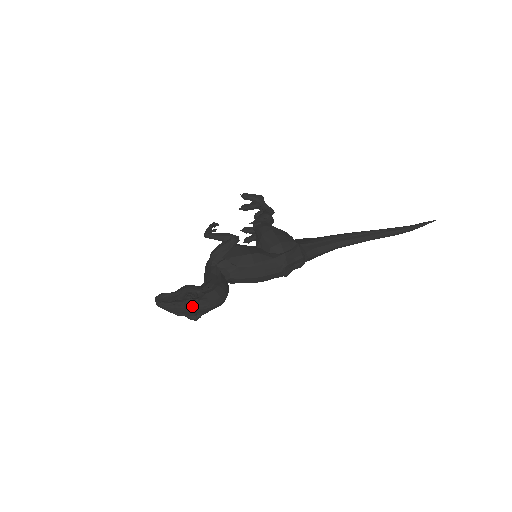
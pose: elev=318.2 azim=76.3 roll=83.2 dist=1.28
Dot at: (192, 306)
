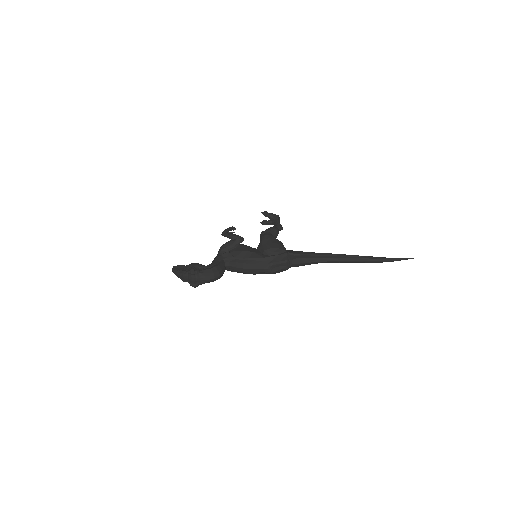
Dot at: (193, 276)
